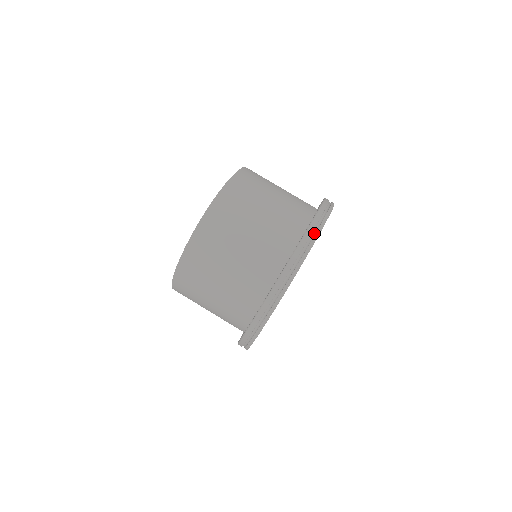
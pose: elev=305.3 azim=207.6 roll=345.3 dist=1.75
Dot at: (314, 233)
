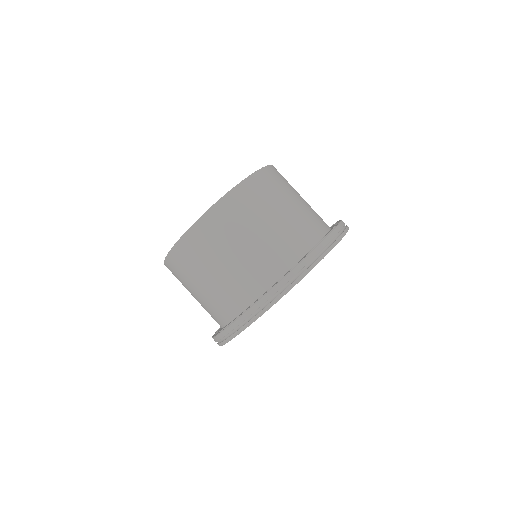
Dot at: (340, 233)
